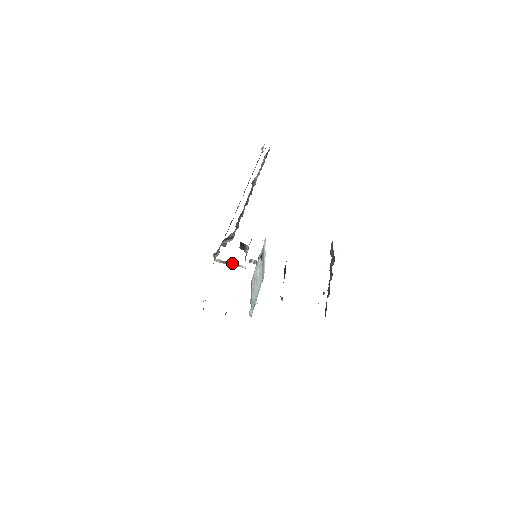
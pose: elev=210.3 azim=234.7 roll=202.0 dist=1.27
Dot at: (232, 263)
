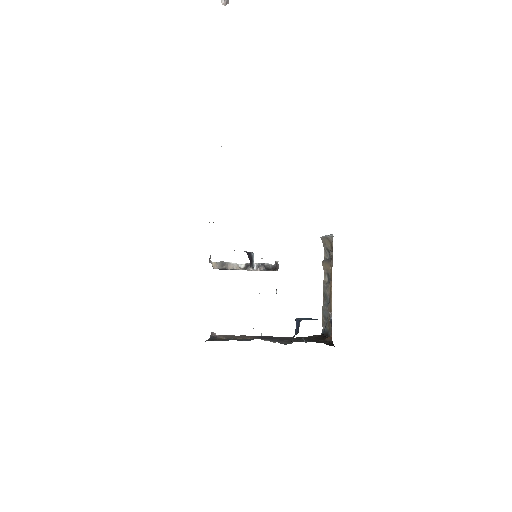
Dot at: (229, 263)
